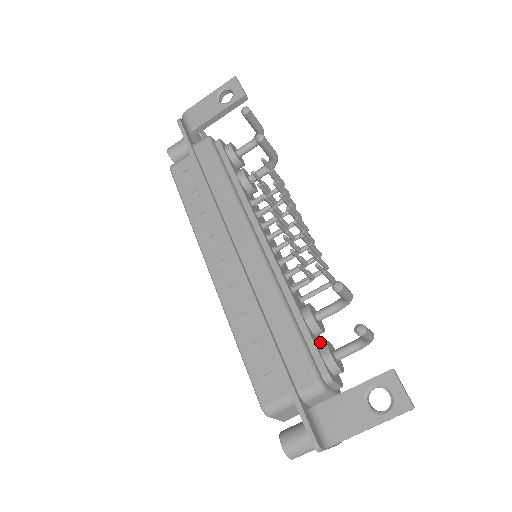
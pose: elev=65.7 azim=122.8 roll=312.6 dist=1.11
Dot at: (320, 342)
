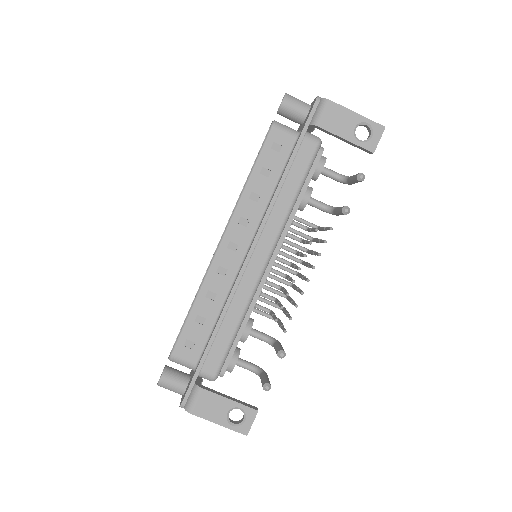
Dot at: occluded
